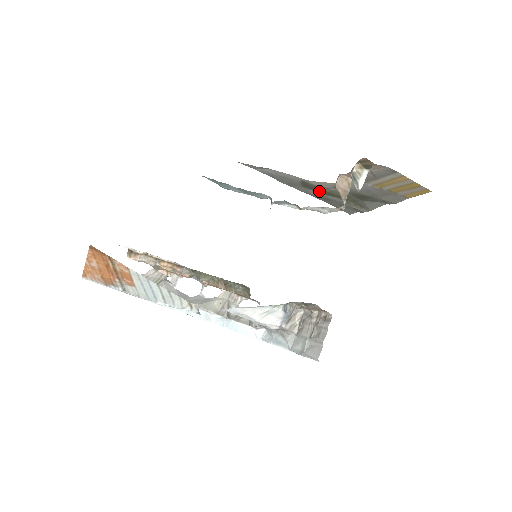
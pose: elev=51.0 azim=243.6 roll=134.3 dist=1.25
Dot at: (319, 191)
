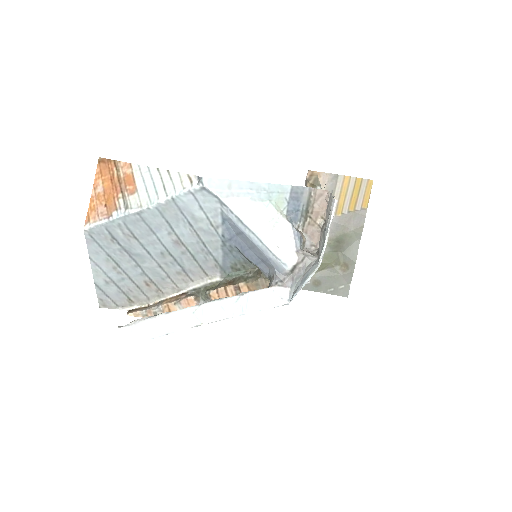
Dot at: occluded
